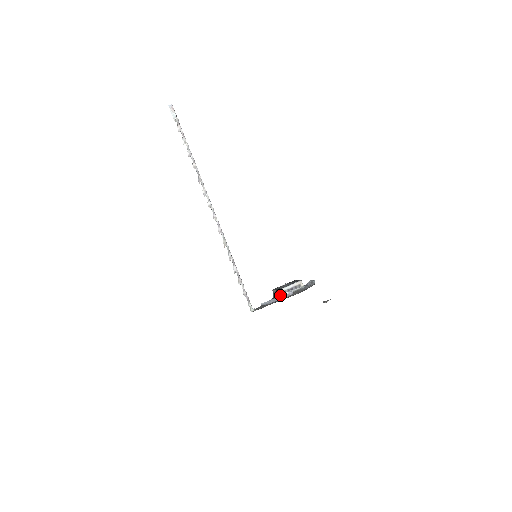
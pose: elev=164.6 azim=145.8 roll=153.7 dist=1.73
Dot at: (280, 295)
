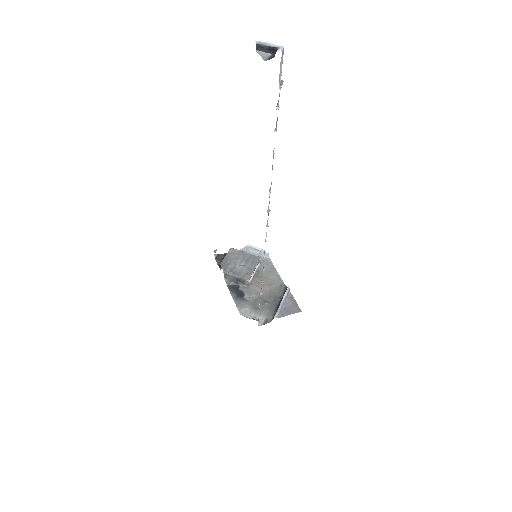
Dot at: (283, 298)
